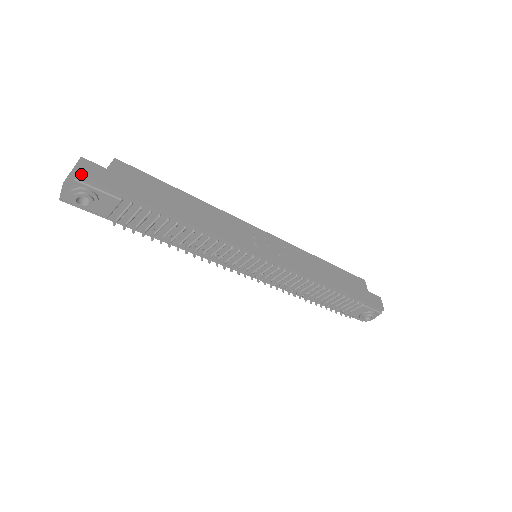
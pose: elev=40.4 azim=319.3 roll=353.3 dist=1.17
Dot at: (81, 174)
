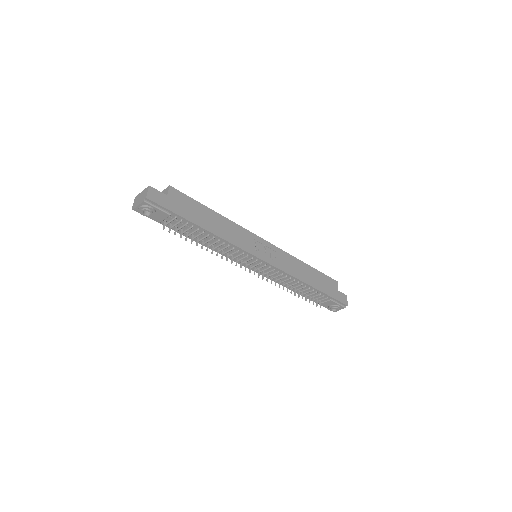
Dot at: (148, 198)
